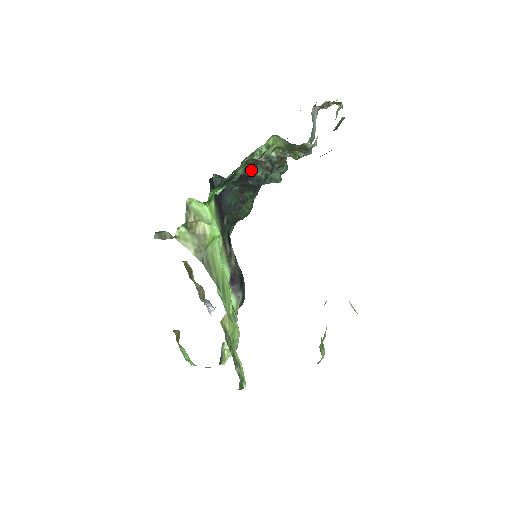
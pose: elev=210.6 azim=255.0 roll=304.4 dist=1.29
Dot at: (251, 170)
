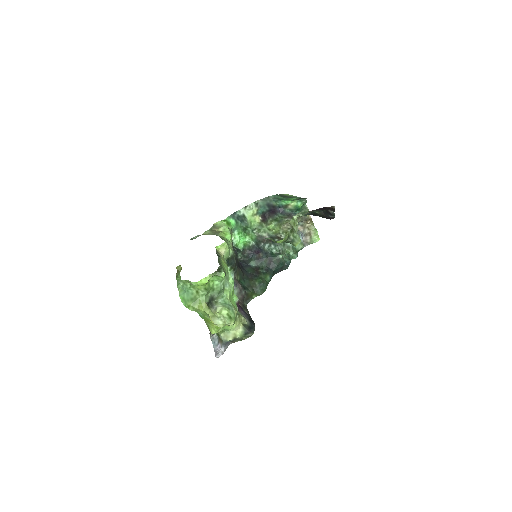
Dot at: (261, 246)
